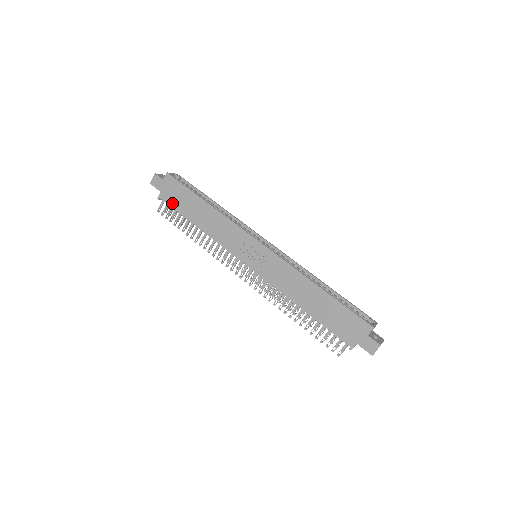
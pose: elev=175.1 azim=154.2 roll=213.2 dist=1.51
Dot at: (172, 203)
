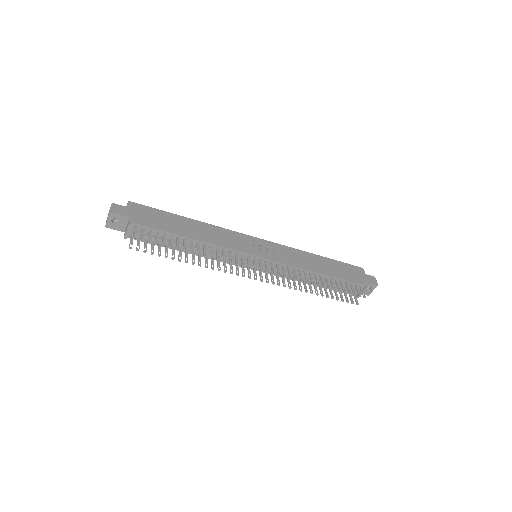
Dot at: (151, 225)
